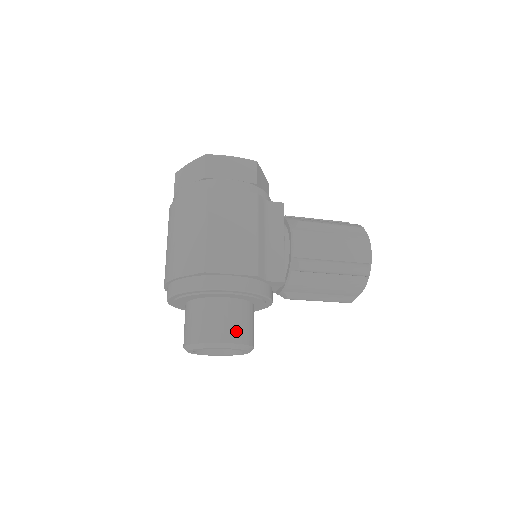
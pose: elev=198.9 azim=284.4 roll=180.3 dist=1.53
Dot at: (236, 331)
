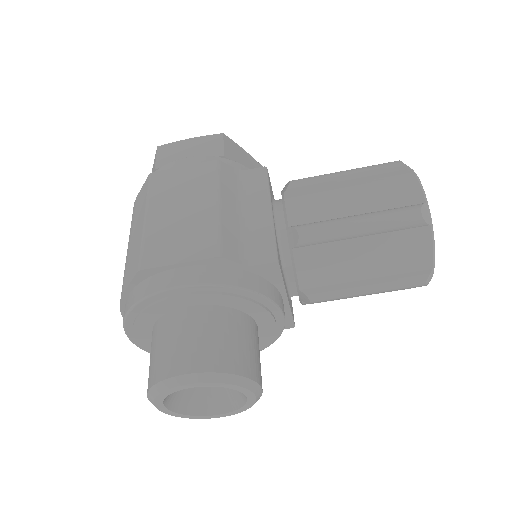
Dot at: (207, 353)
